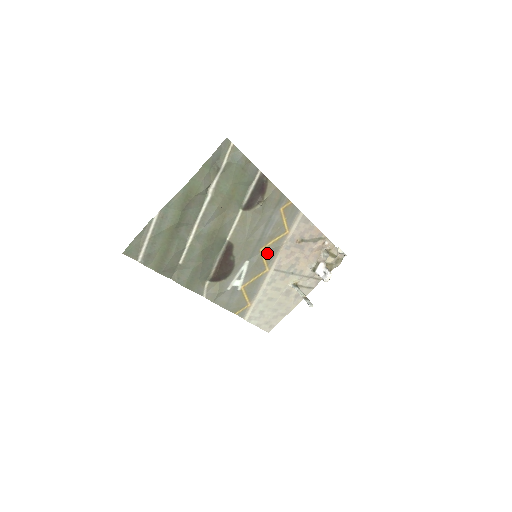
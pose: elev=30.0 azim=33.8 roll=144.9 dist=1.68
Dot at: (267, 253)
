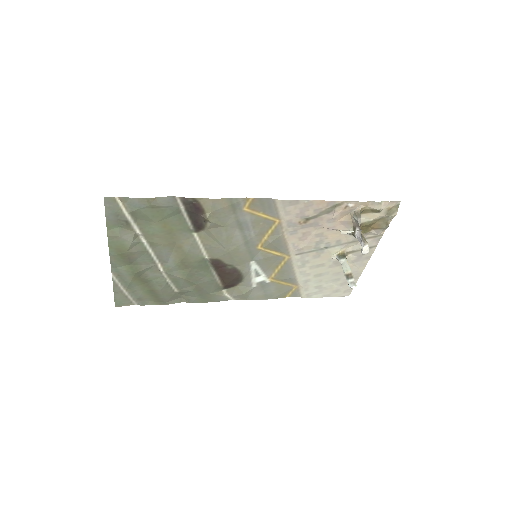
Dot at: (270, 247)
